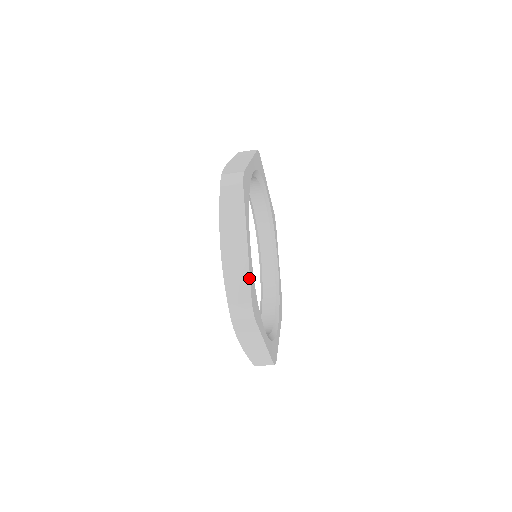
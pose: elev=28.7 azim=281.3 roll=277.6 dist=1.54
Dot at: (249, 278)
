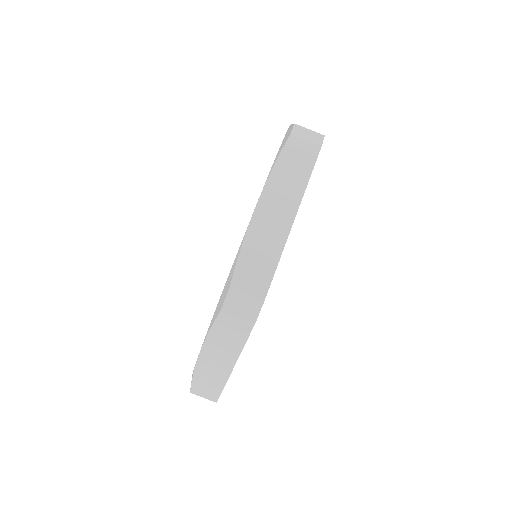
Dot at: occluded
